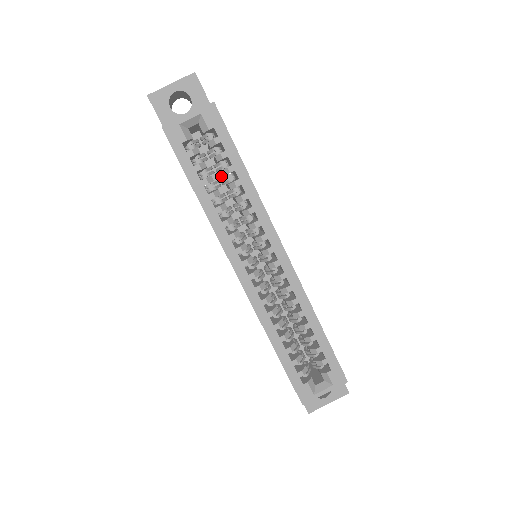
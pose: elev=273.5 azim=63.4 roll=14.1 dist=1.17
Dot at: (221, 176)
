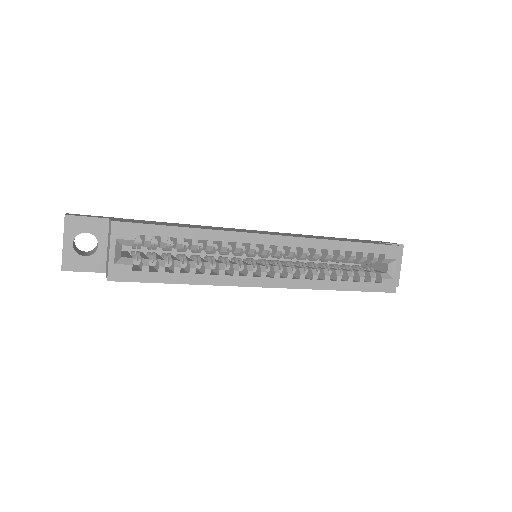
Dot at: occluded
